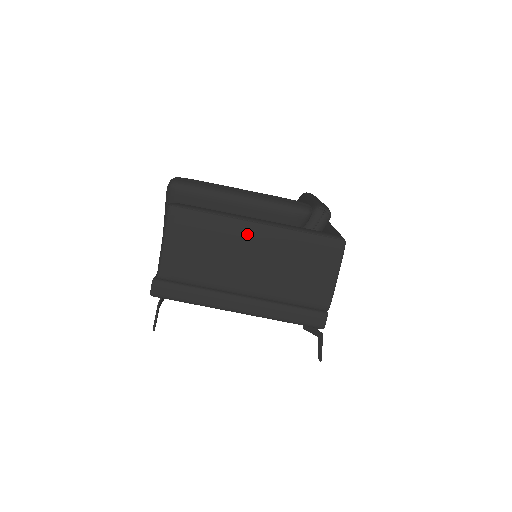
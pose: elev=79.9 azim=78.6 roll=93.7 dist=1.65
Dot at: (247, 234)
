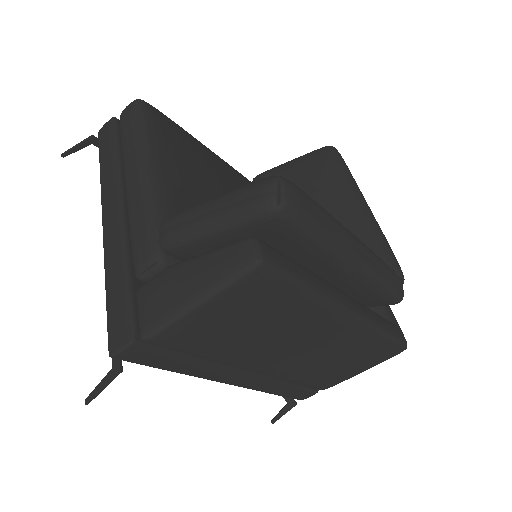
Dot at: (329, 325)
